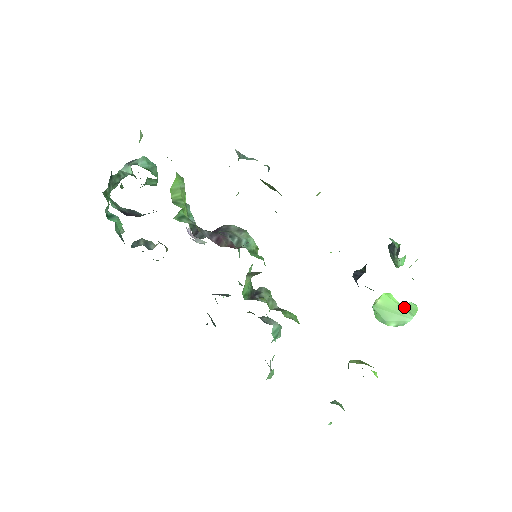
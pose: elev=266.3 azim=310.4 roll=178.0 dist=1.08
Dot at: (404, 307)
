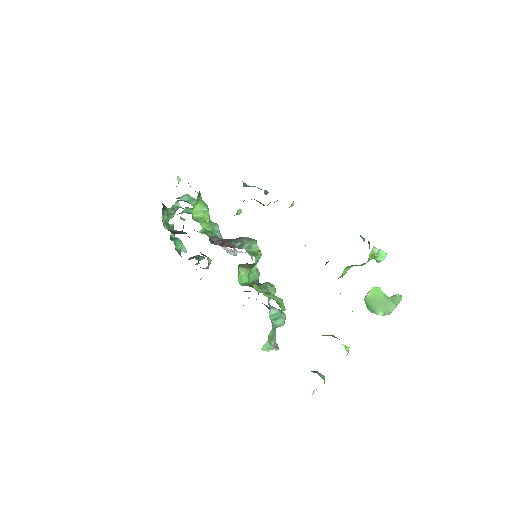
Dot at: (389, 298)
